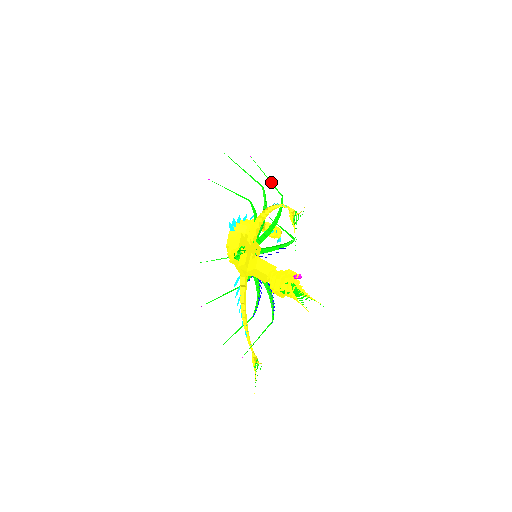
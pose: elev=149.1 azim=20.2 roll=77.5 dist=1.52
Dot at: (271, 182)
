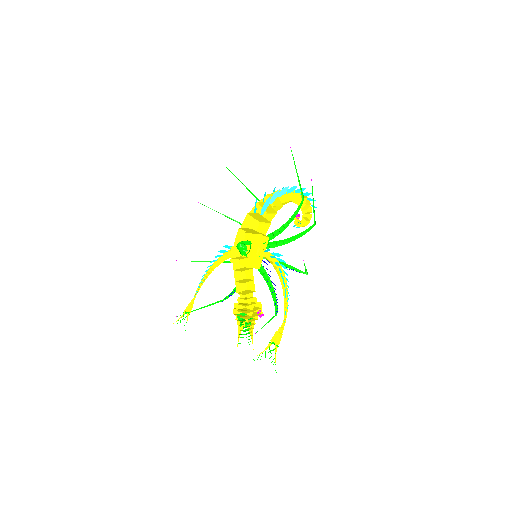
Dot at: (306, 269)
